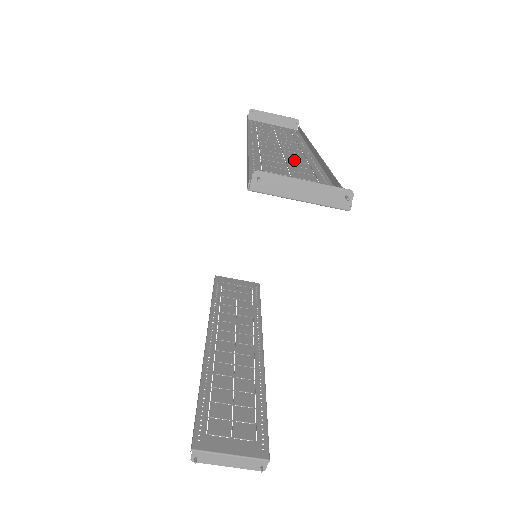
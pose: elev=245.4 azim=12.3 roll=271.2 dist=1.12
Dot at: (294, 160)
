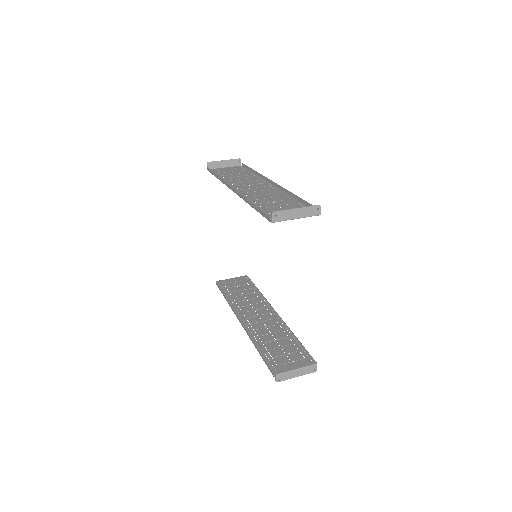
Dot at: (267, 193)
